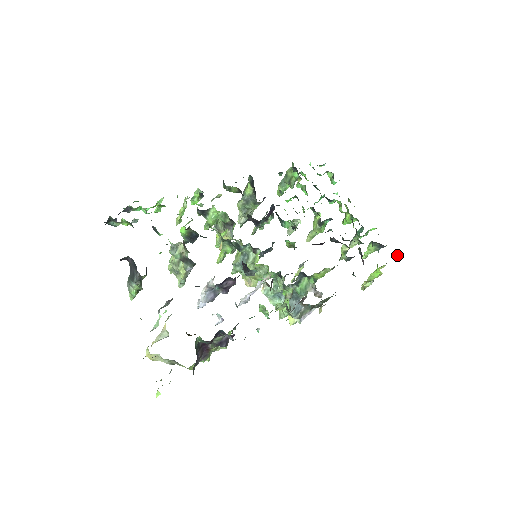
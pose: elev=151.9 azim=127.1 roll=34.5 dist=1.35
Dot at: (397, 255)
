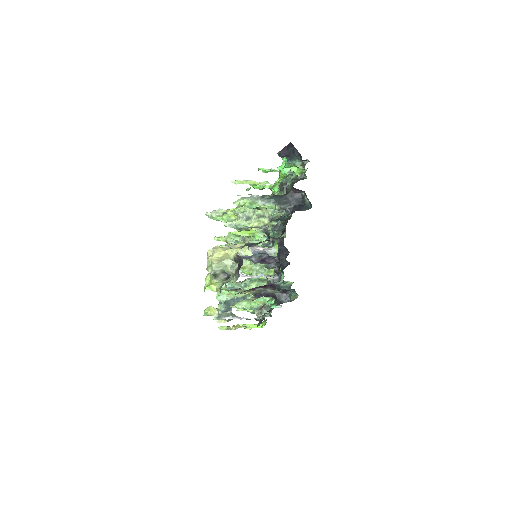
Dot at: (264, 325)
